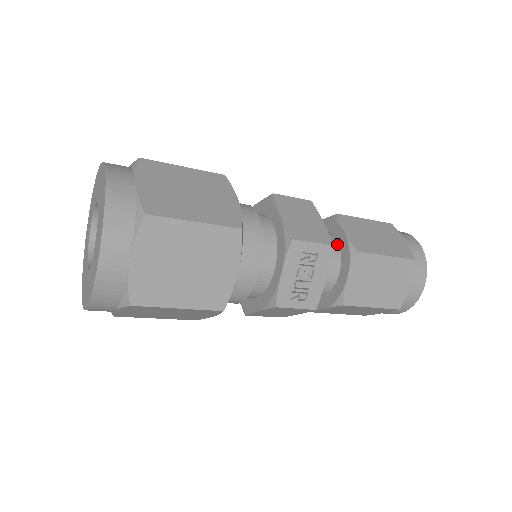
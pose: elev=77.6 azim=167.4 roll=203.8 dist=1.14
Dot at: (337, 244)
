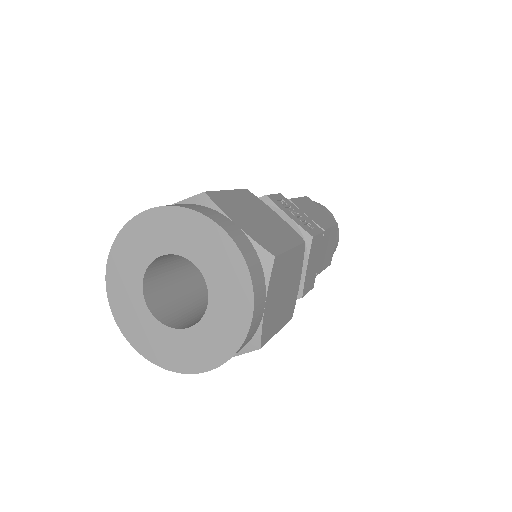
Dot at: occluded
